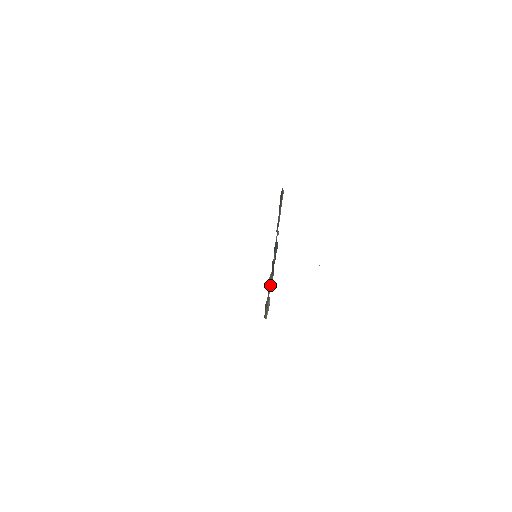
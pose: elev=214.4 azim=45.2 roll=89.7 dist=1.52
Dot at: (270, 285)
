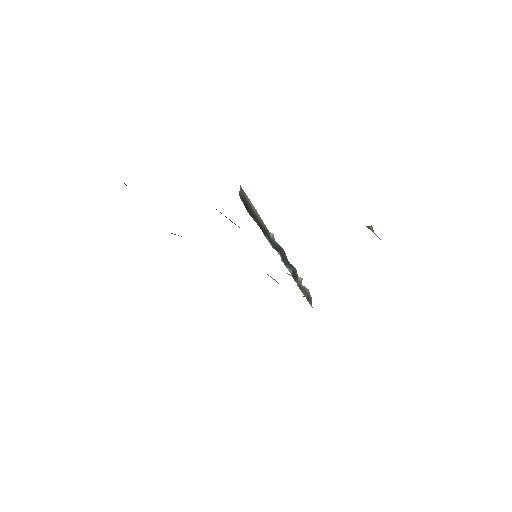
Dot at: (299, 282)
